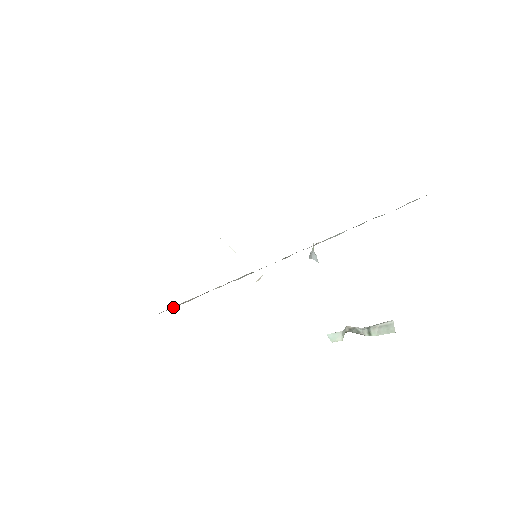
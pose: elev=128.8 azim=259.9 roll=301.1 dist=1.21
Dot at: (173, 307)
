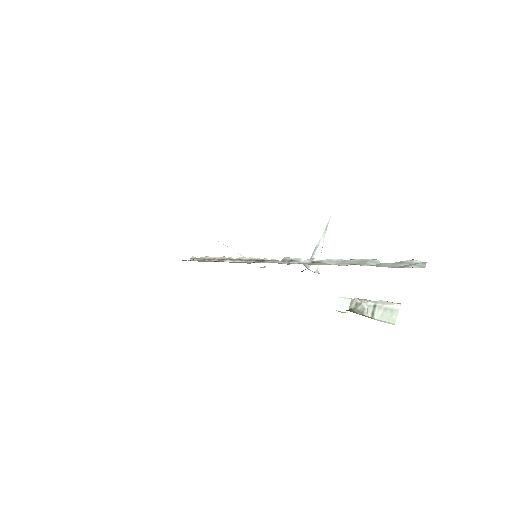
Dot at: (199, 258)
